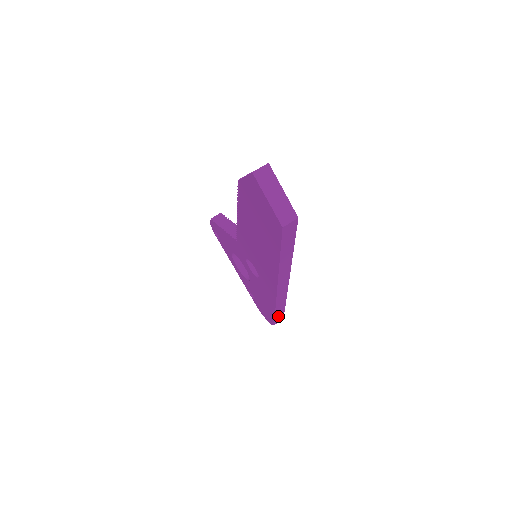
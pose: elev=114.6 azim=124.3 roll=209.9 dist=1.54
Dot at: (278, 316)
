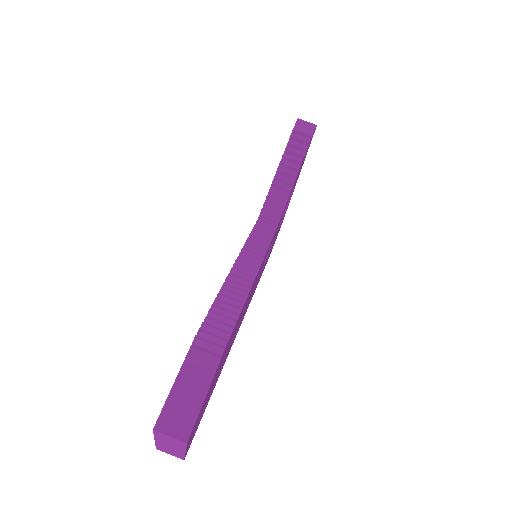
Dot at: occluded
